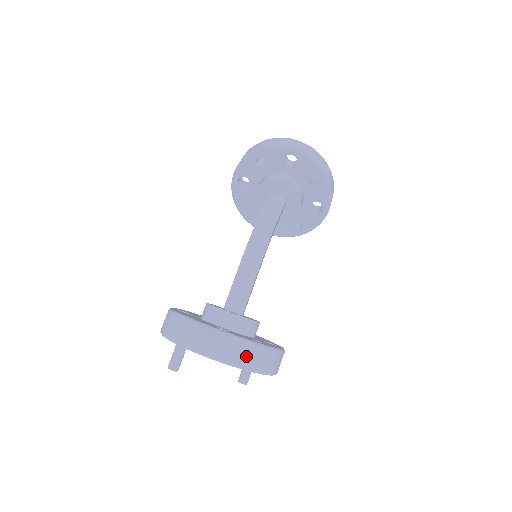
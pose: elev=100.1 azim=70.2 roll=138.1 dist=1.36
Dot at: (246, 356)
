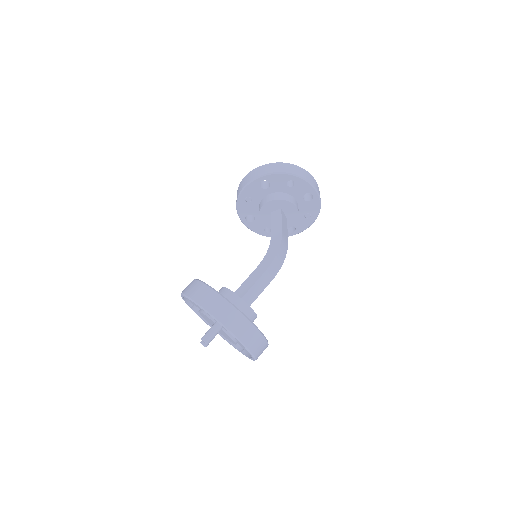
Dot at: (261, 351)
